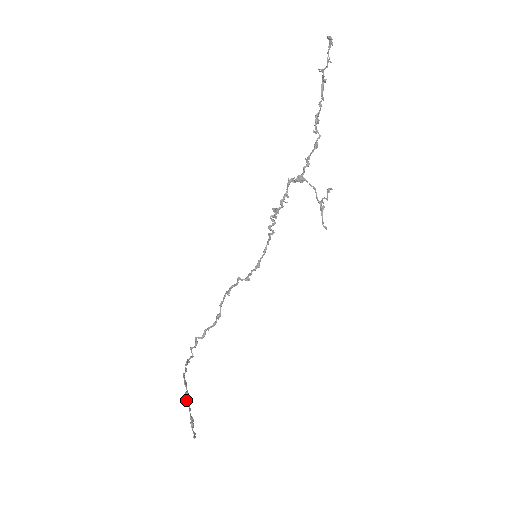
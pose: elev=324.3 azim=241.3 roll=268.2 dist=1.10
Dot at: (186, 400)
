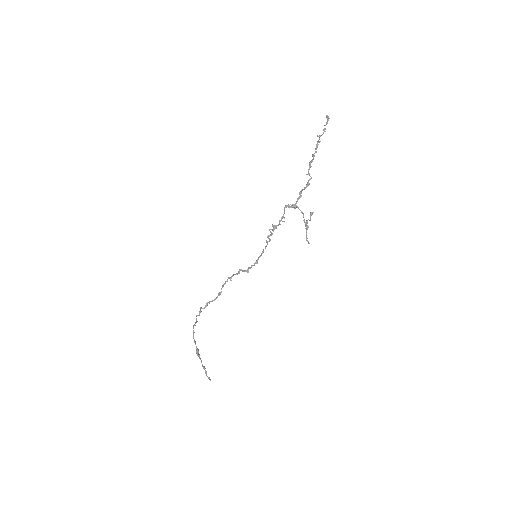
Dot at: (198, 354)
